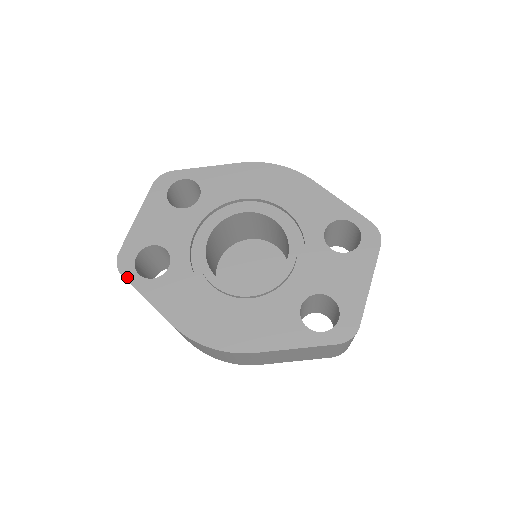
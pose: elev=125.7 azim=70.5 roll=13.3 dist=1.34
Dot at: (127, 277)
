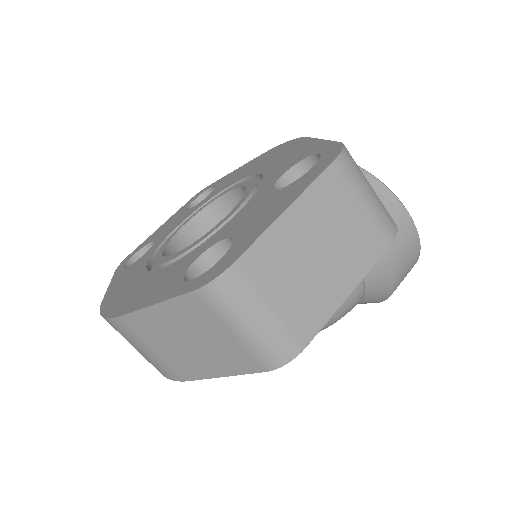
Dot at: (117, 270)
